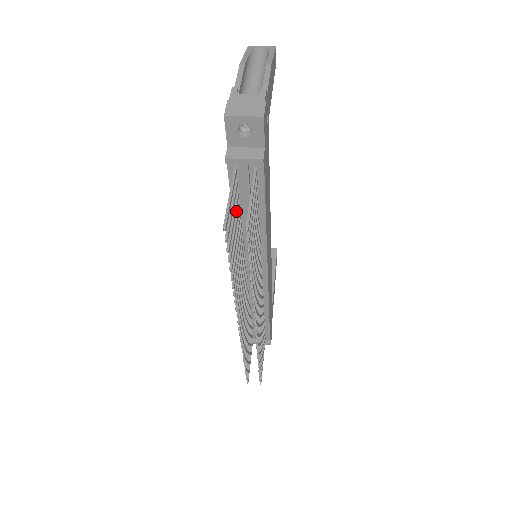
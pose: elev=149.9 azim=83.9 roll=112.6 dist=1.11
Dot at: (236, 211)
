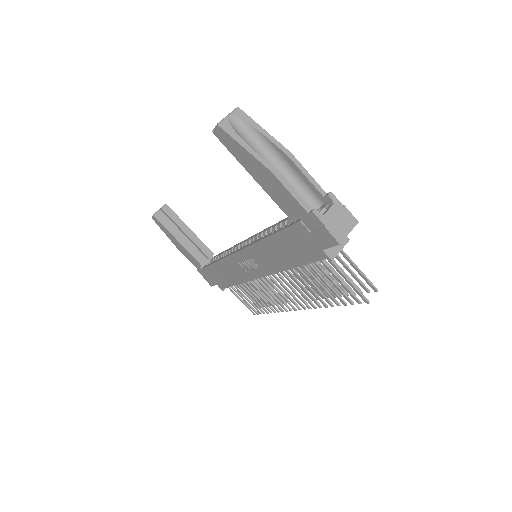
Dot at: (315, 270)
